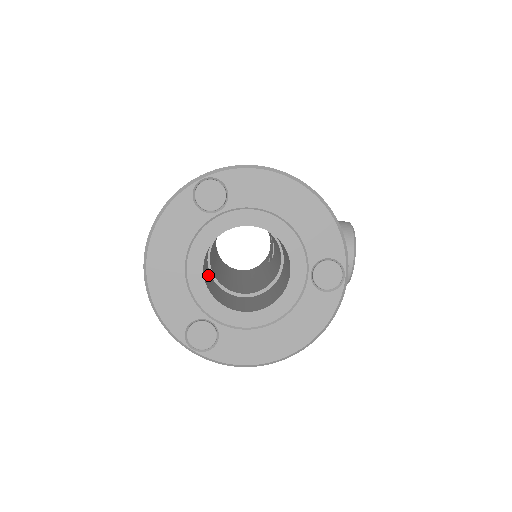
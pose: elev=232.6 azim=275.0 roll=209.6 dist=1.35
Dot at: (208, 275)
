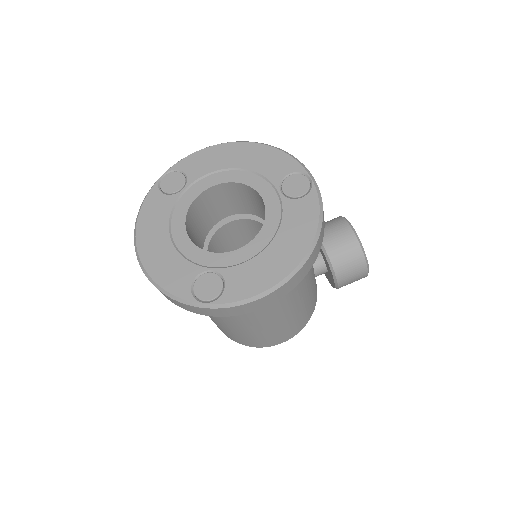
Dot at: occluded
